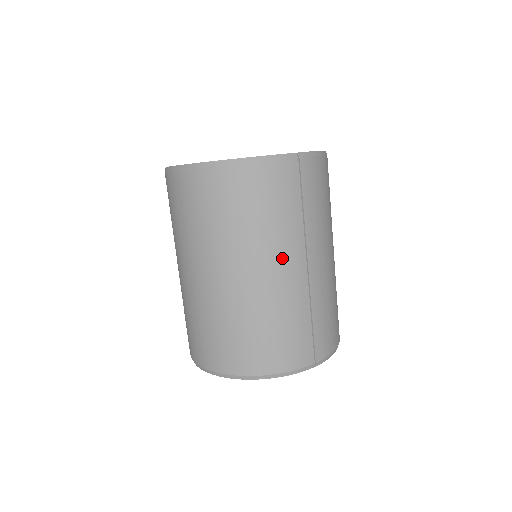
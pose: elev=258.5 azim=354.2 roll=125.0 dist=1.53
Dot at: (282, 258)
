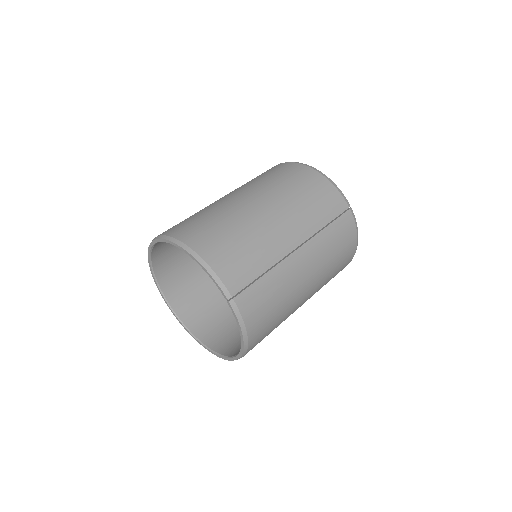
Dot at: (291, 224)
